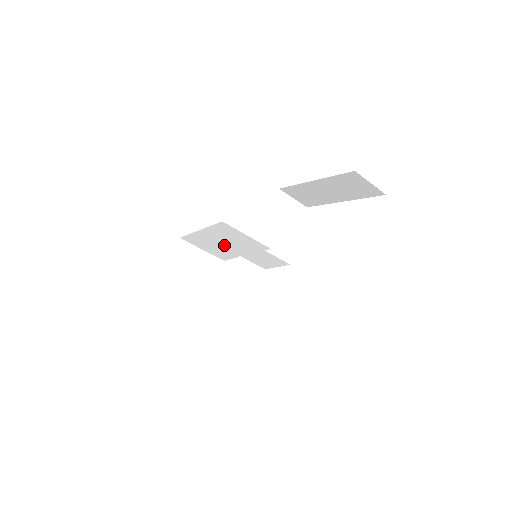
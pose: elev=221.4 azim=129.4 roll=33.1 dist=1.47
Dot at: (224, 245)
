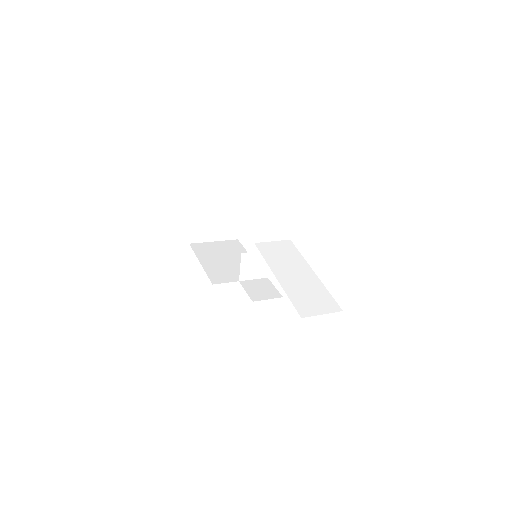
Dot at: occluded
